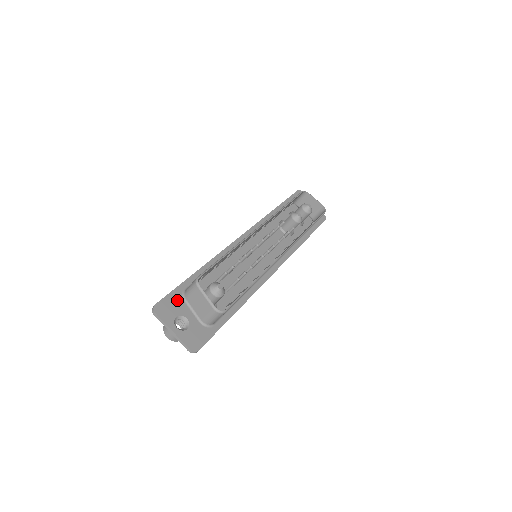
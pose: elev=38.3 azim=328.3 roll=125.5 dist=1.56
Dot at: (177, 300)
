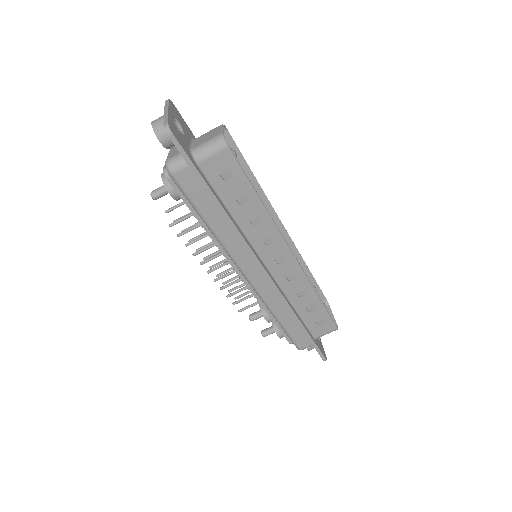
Dot at: (188, 130)
